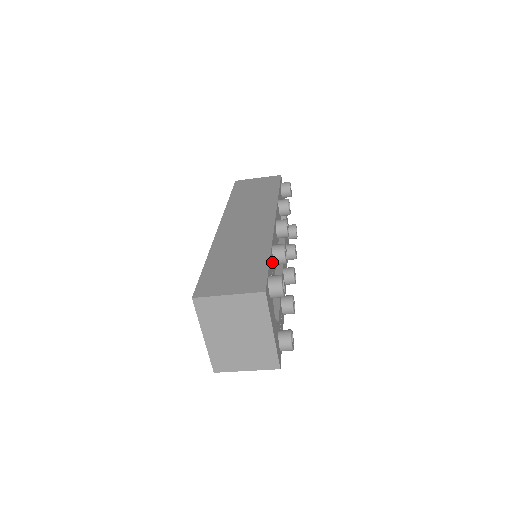
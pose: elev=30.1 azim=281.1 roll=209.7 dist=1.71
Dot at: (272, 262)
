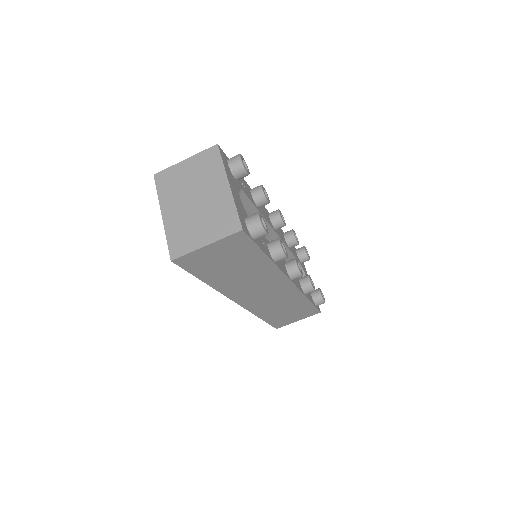
Dot at: (248, 189)
